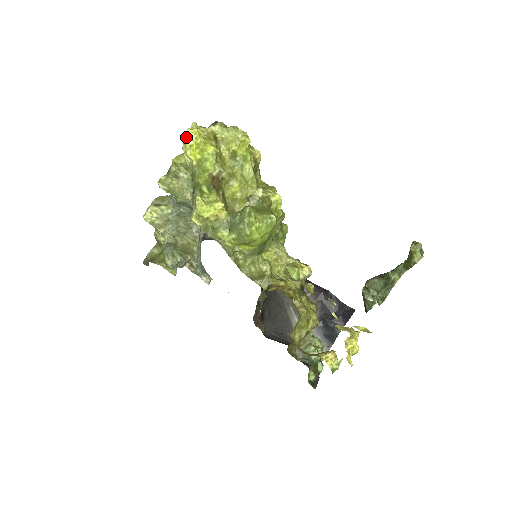
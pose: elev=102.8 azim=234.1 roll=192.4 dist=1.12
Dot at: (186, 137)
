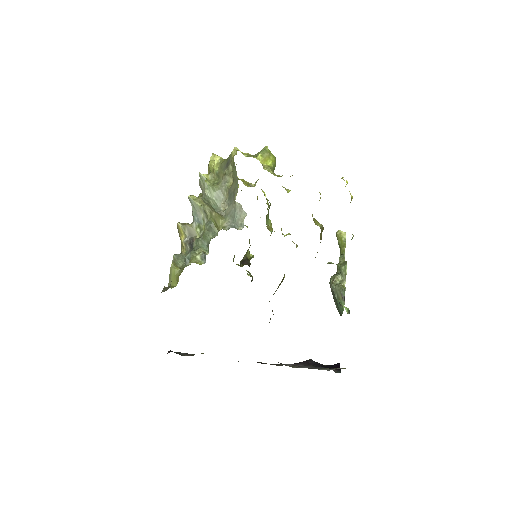
Dot at: (213, 154)
